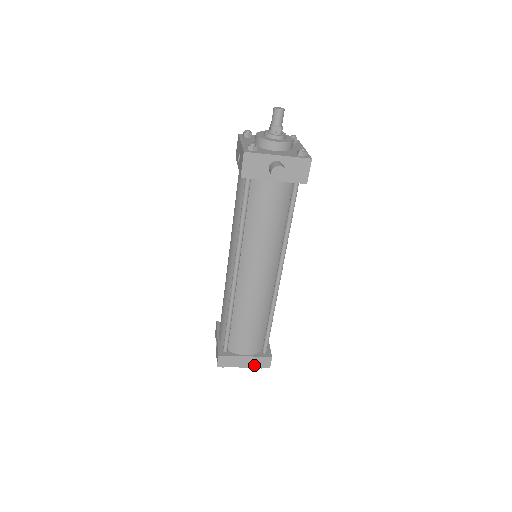
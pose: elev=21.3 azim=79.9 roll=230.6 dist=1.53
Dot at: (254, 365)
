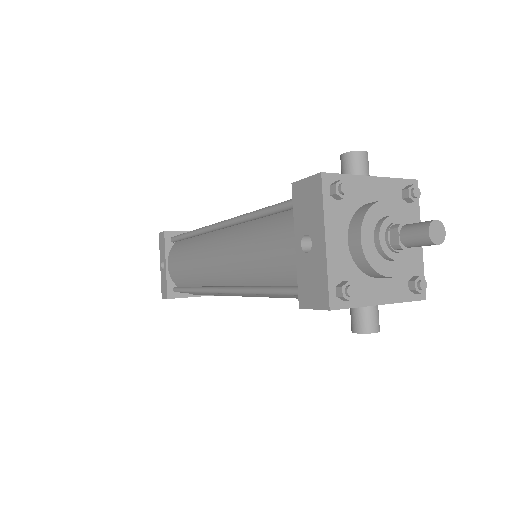
Dot at: occluded
